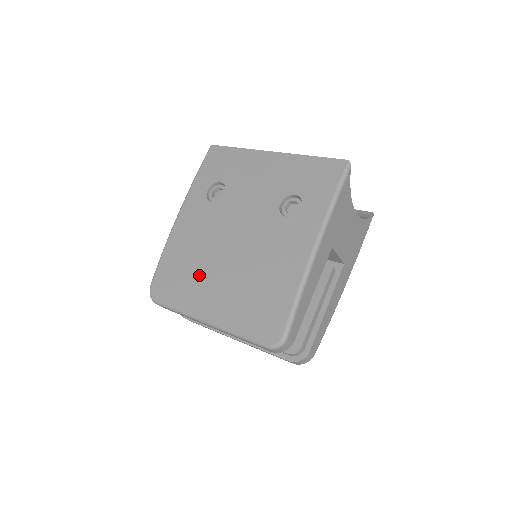
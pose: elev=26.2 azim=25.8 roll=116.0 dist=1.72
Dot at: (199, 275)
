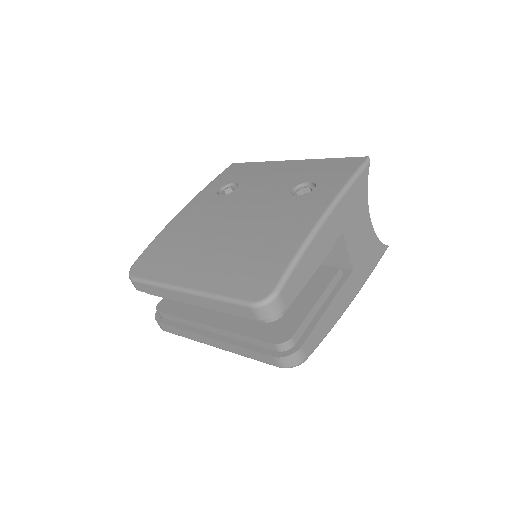
Dot at: (190, 249)
